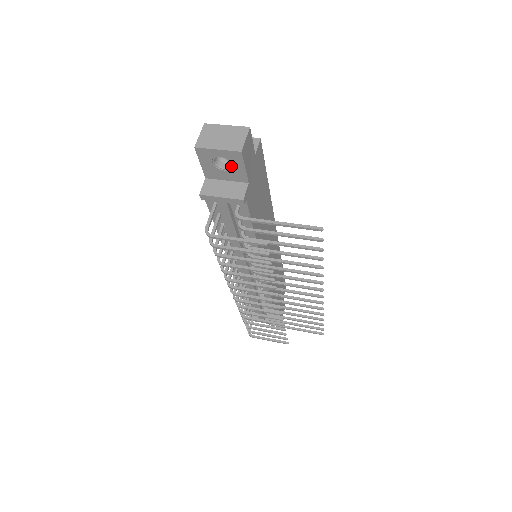
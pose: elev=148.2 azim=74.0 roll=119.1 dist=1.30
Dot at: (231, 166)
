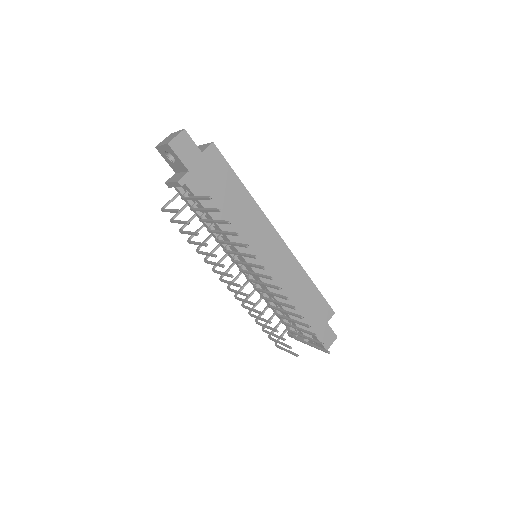
Dot at: (175, 158)
